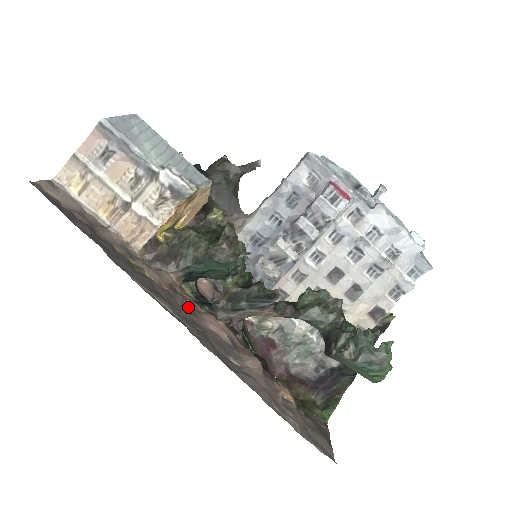
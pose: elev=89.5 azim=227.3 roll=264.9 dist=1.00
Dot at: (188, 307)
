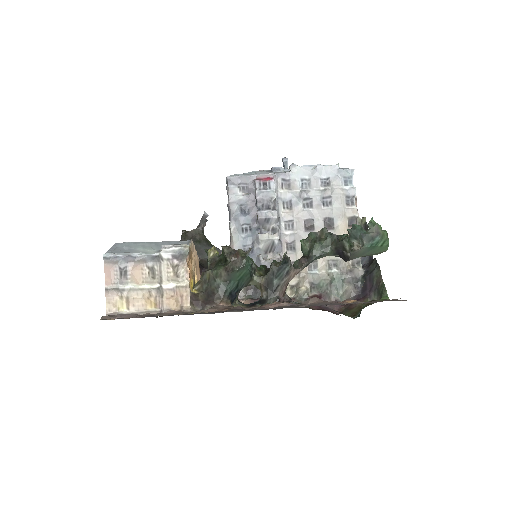
Dot at: (248, 309)
